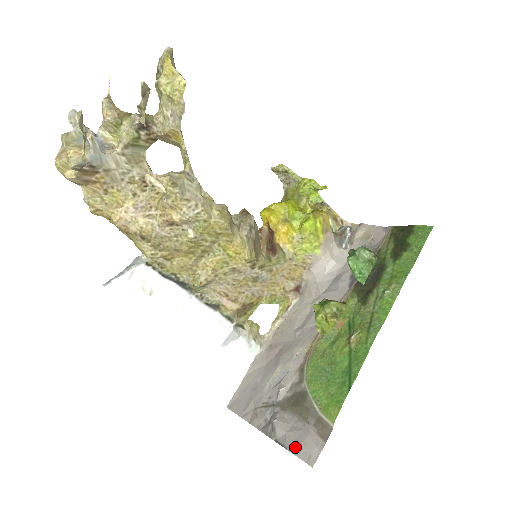
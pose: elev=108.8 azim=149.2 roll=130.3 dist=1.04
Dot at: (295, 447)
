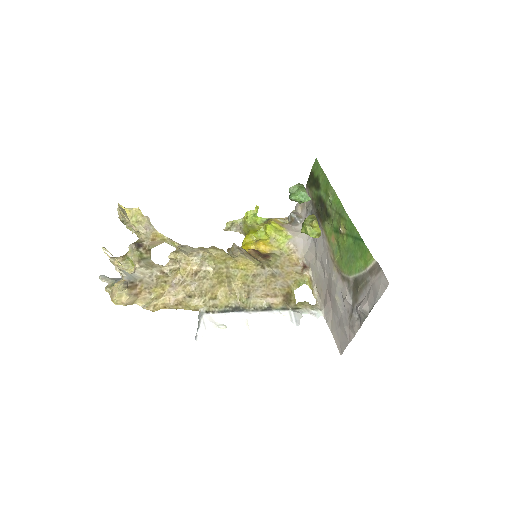
Dot at: (376, 296)
